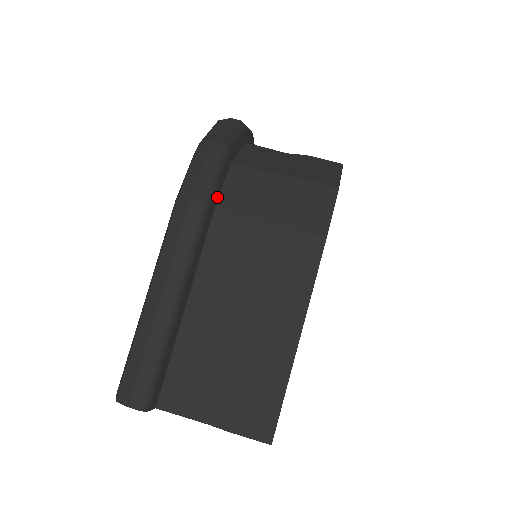
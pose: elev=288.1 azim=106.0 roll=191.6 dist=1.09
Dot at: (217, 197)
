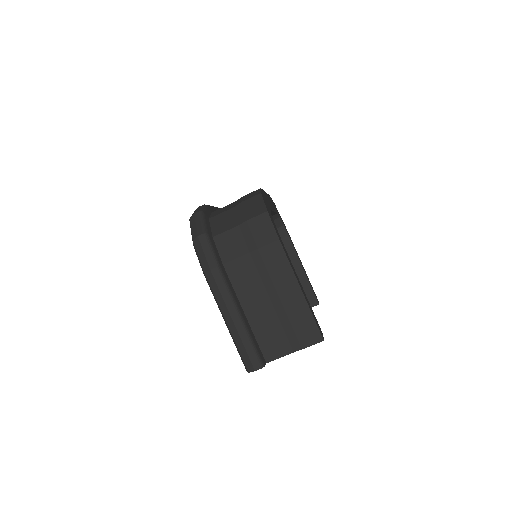
Dot at: (219, 258)
